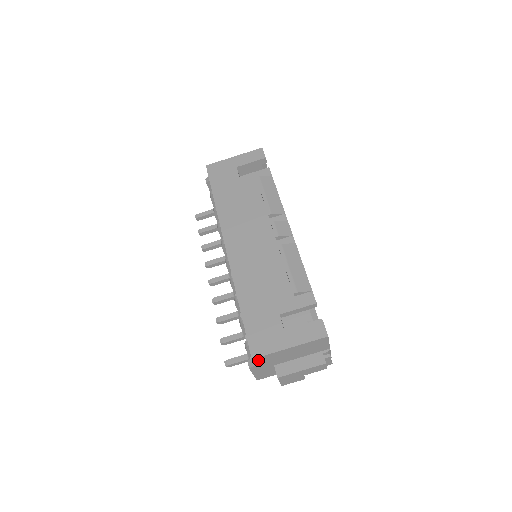
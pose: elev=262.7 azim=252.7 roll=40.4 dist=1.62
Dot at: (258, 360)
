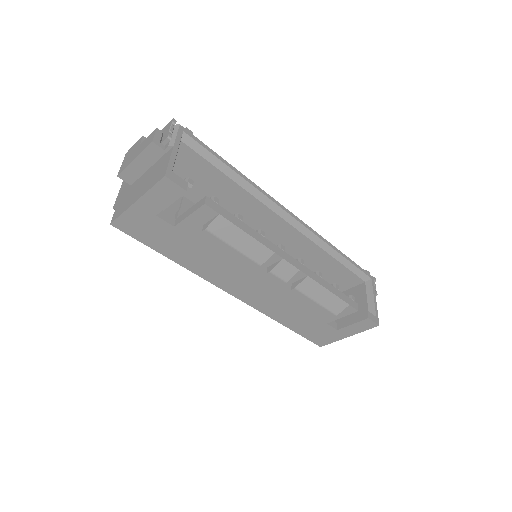
Dot at: occluded
